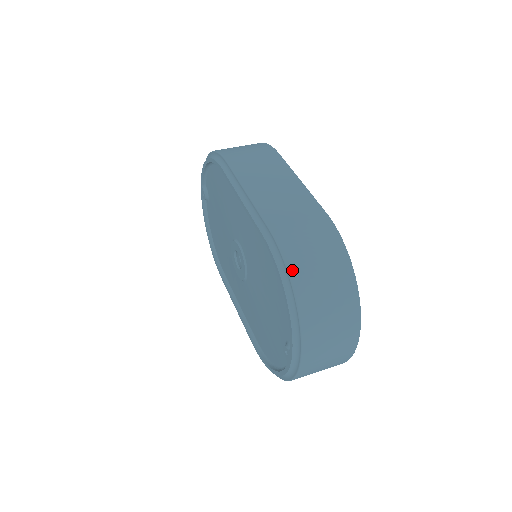
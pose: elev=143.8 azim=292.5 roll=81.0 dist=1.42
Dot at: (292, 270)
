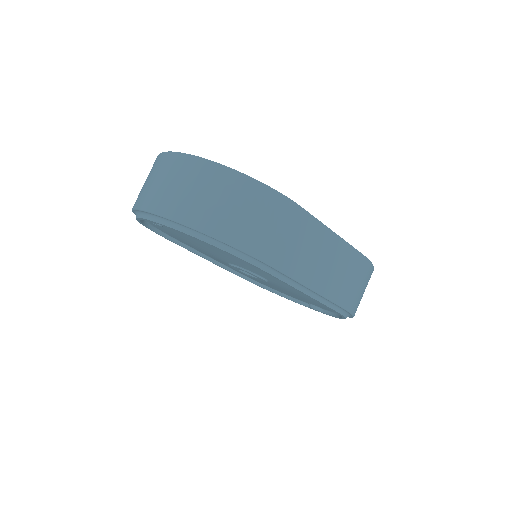
Dot at: occluded
